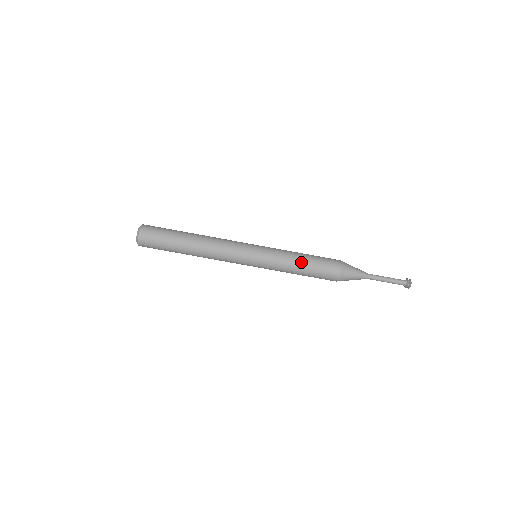
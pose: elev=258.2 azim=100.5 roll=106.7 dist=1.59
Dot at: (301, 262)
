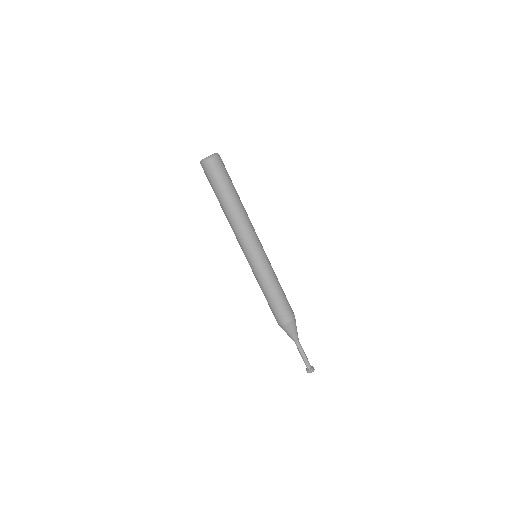
Dot at: (280, 289)
